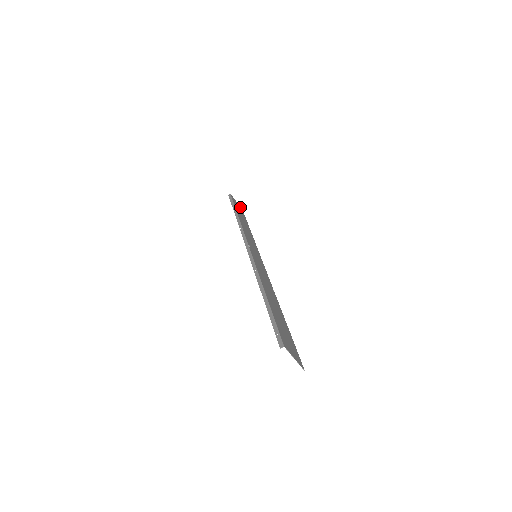
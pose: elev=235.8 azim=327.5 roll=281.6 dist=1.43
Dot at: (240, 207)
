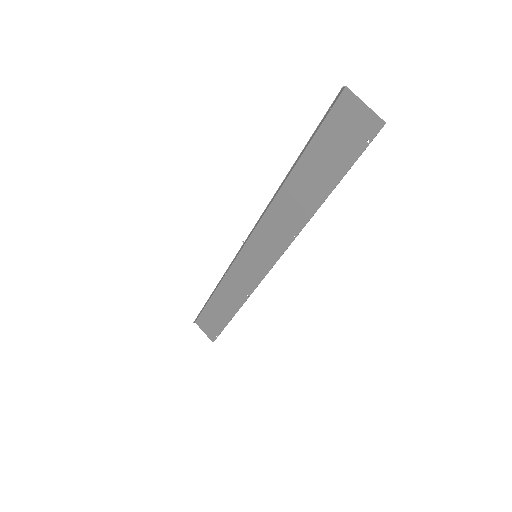
Dot at: (209, 337)
